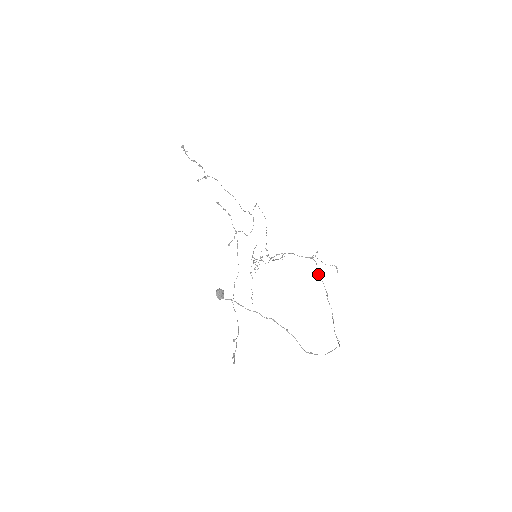
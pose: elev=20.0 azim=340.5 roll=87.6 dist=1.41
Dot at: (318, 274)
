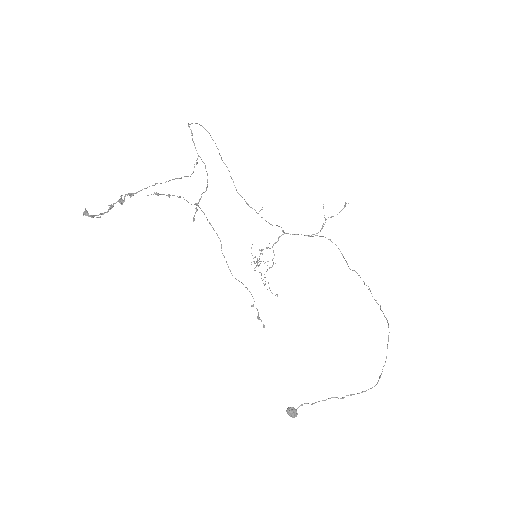
Dot at: occluded
